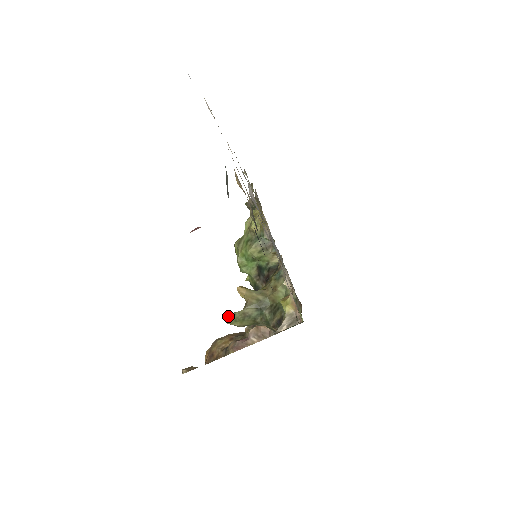
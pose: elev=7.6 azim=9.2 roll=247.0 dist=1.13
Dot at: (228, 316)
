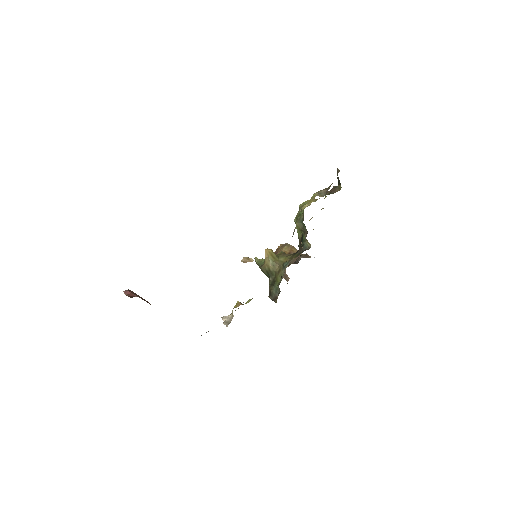
Dot at: (255, 261)
